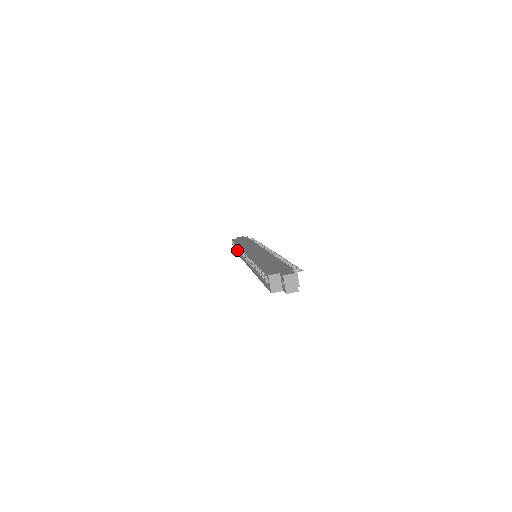
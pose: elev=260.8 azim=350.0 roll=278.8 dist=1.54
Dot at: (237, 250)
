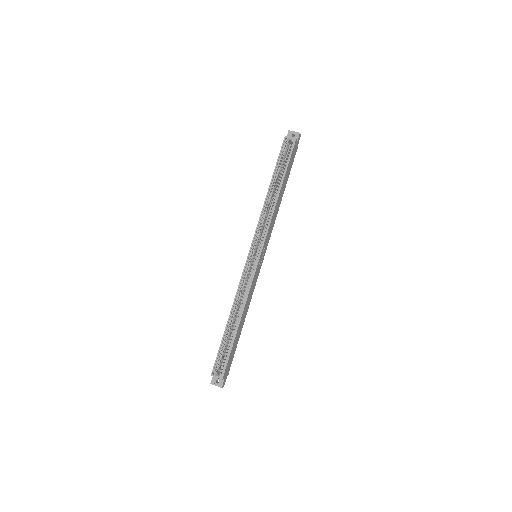
Dot at: occluded
